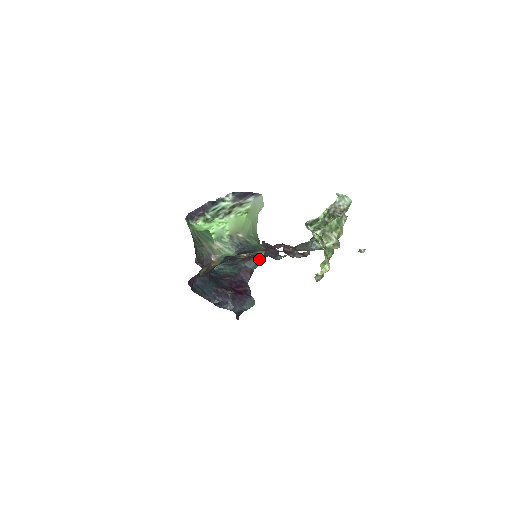
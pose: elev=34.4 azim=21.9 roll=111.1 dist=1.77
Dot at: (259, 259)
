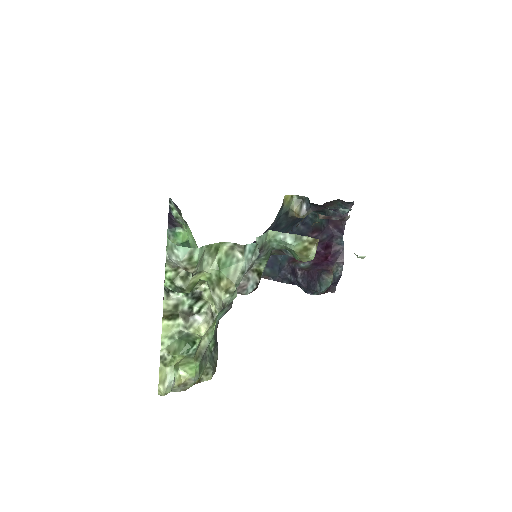
Dot at: (344, 201)
